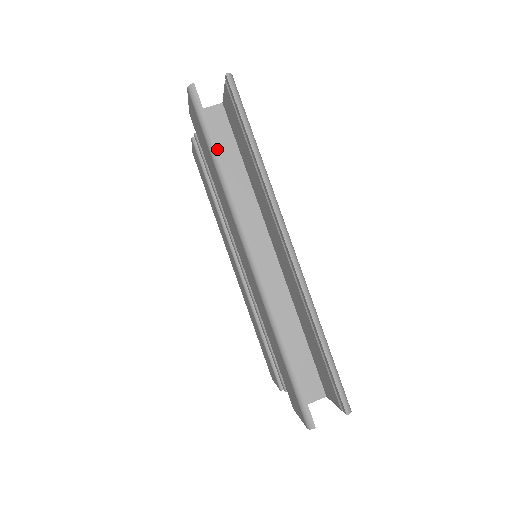
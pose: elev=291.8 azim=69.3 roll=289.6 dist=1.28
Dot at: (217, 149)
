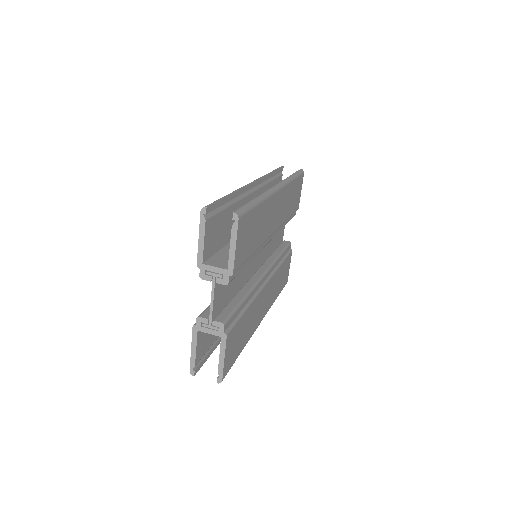
Dot at: (274, 171)
